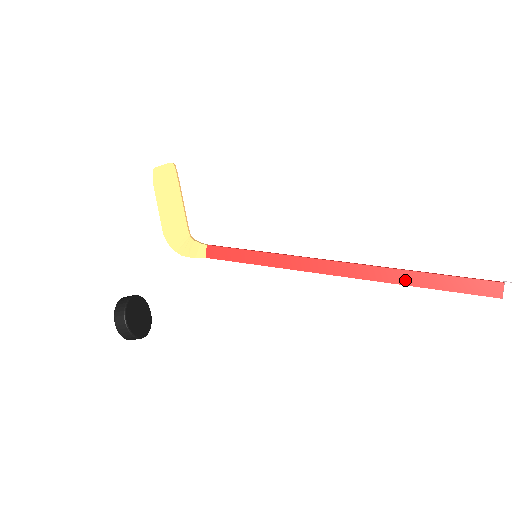
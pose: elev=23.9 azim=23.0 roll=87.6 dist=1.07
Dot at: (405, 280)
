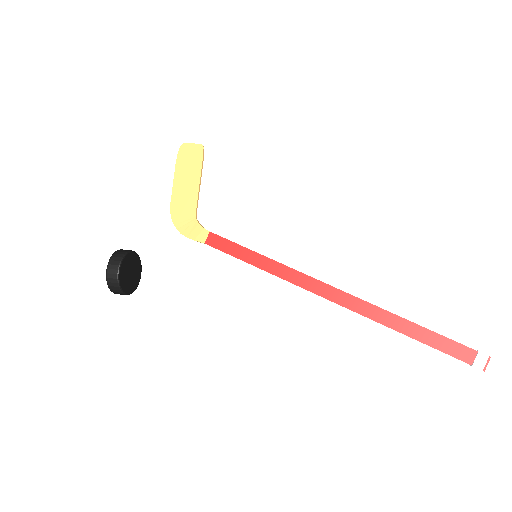
Dot at: (389, 322)
